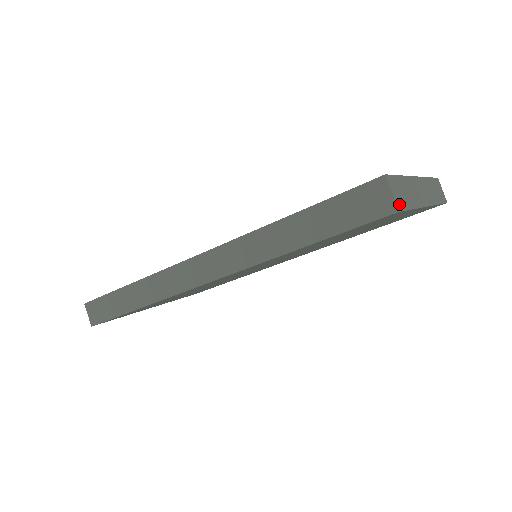
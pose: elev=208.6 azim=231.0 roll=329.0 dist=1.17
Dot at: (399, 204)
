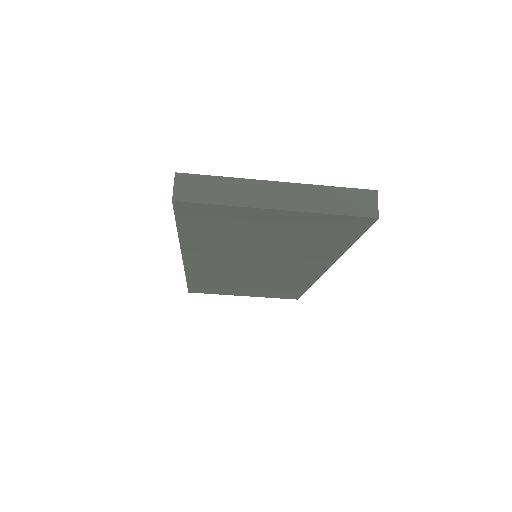
Dot at: (182, 196)
